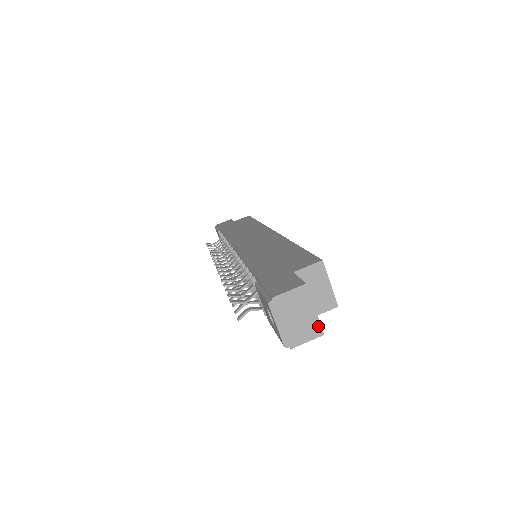
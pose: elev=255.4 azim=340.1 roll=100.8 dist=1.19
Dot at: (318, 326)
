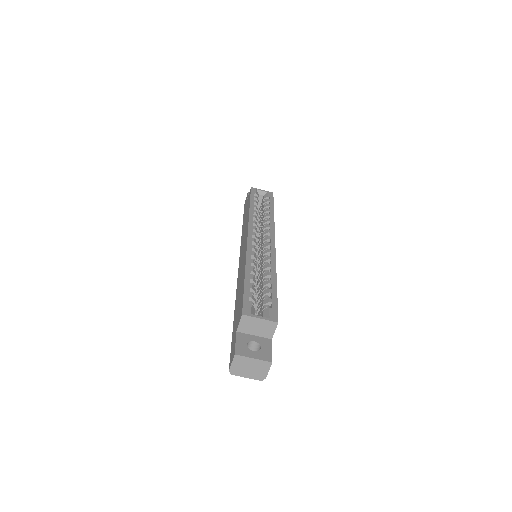
Dot at: (264, 362)
